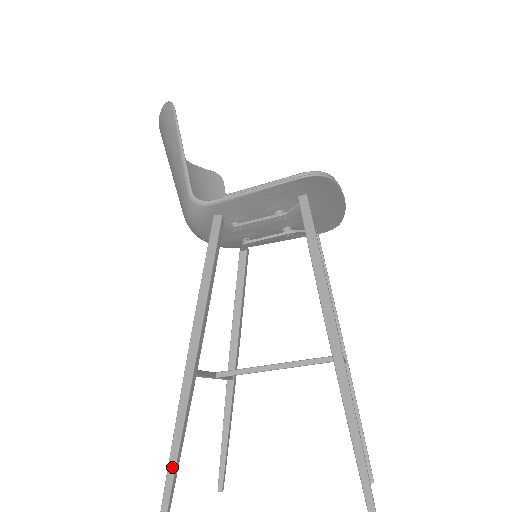
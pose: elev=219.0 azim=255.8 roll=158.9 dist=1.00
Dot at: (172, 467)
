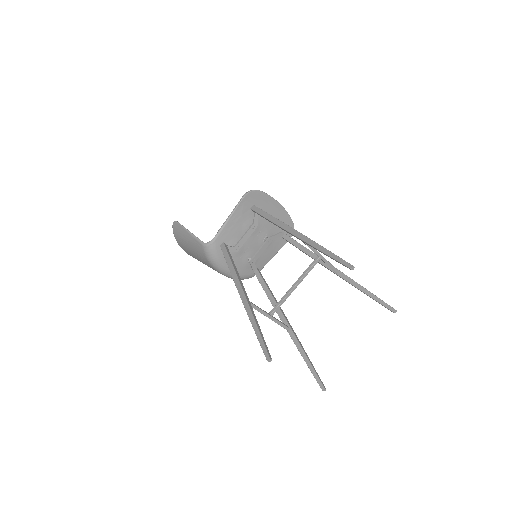
Dot at: (258, 335)
